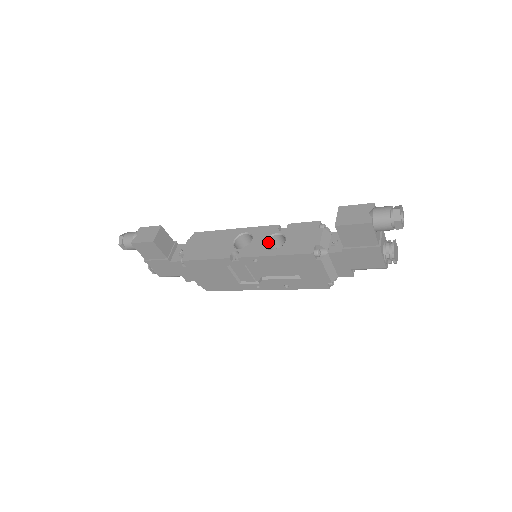
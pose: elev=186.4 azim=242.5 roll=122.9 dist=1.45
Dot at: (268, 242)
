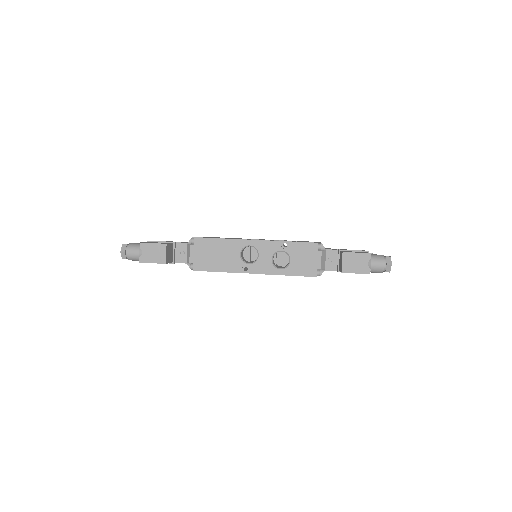
Dot at: occluded
